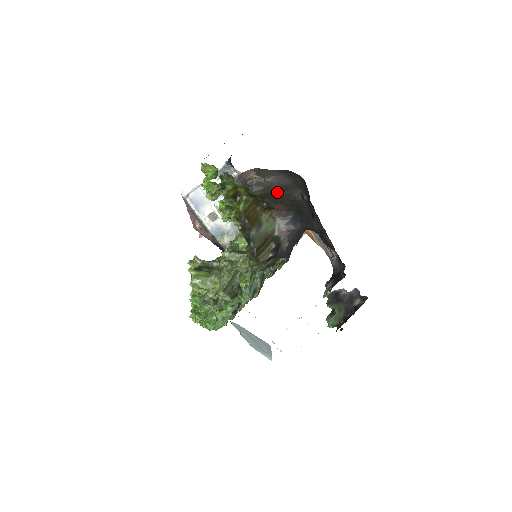
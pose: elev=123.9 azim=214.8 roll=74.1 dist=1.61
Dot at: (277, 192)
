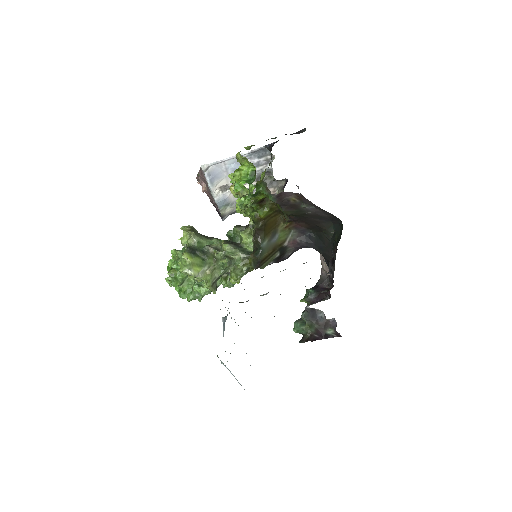
Dot at: (308, 217)
